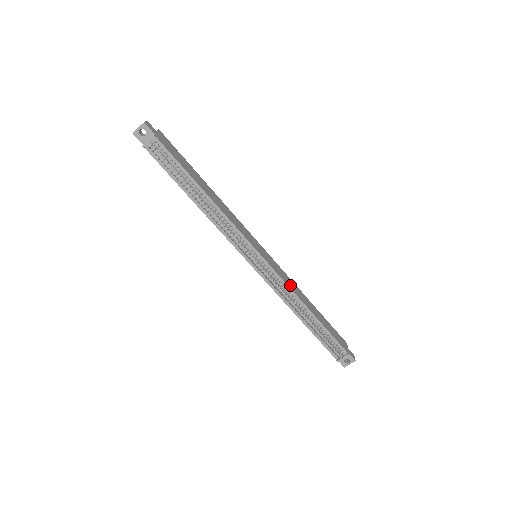
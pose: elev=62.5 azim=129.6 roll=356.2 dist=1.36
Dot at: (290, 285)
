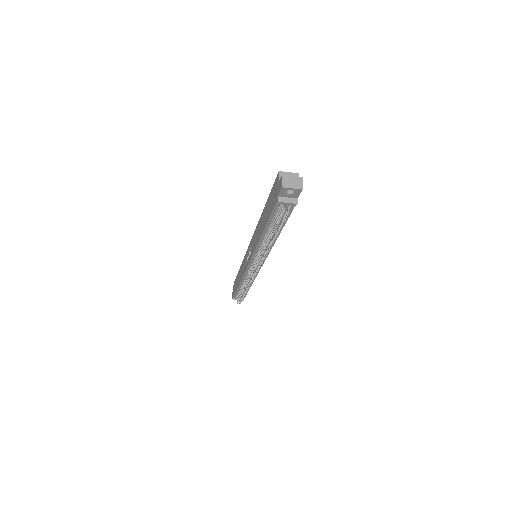
Dot at: occluded
